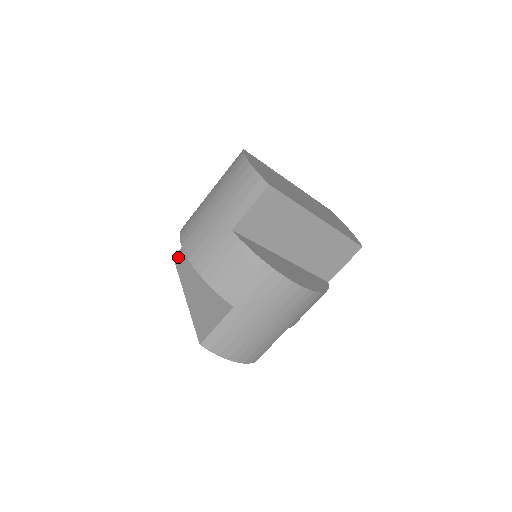
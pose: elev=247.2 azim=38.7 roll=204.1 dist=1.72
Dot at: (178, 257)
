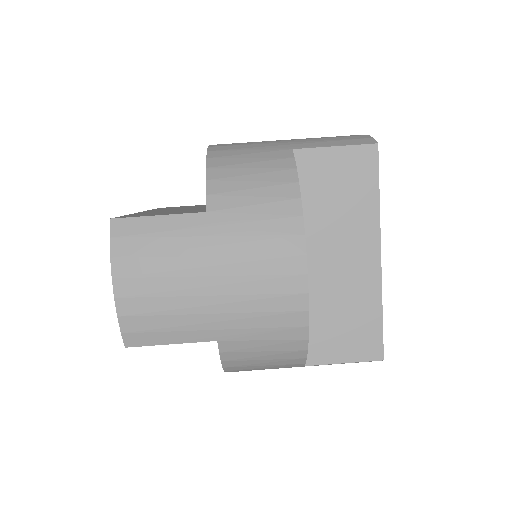
Dot at: (167, 207)
